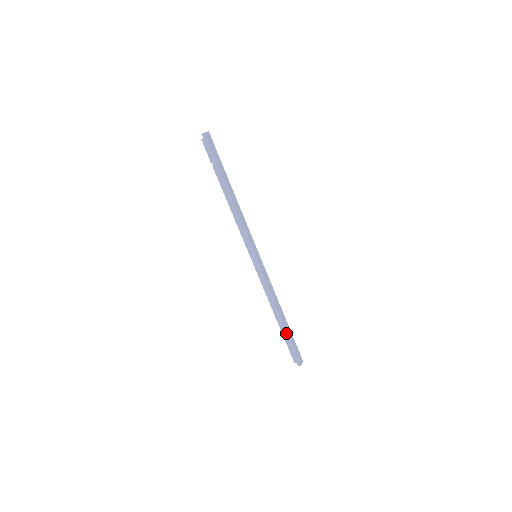
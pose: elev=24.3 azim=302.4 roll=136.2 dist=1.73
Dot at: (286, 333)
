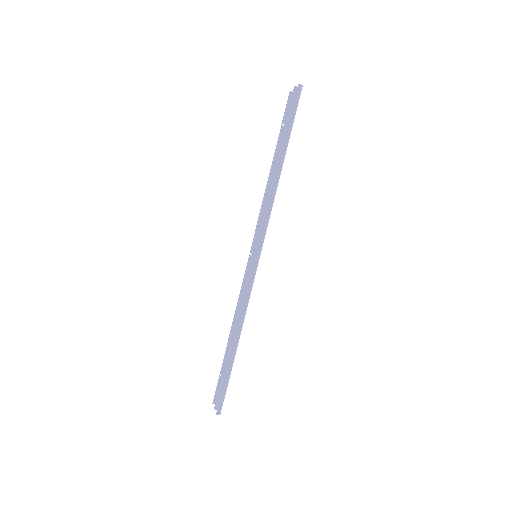
Dot at: (231, 366)
